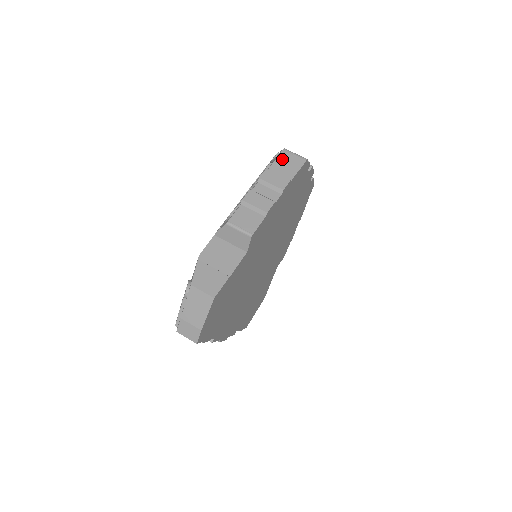
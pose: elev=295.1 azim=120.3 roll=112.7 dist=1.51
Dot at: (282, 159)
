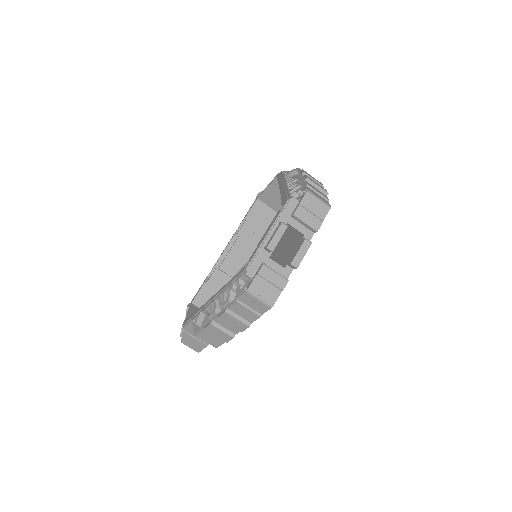
Dot at: (244, 301)
